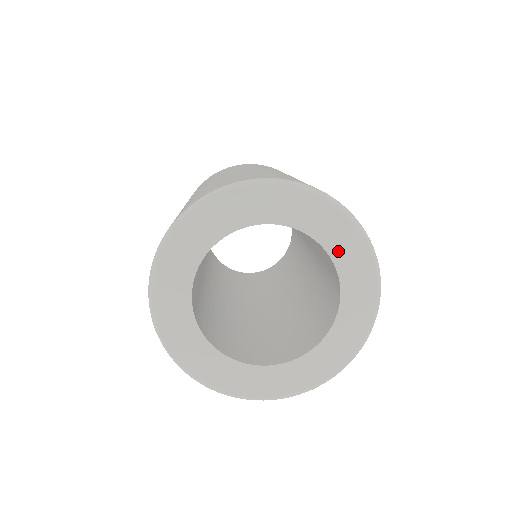
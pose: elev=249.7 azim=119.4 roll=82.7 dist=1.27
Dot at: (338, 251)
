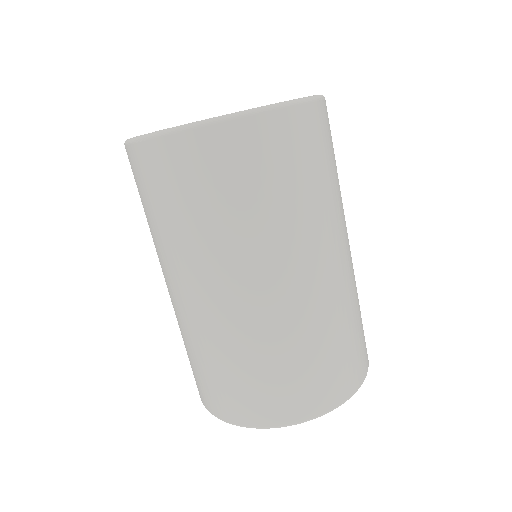
Dot at: occluded
